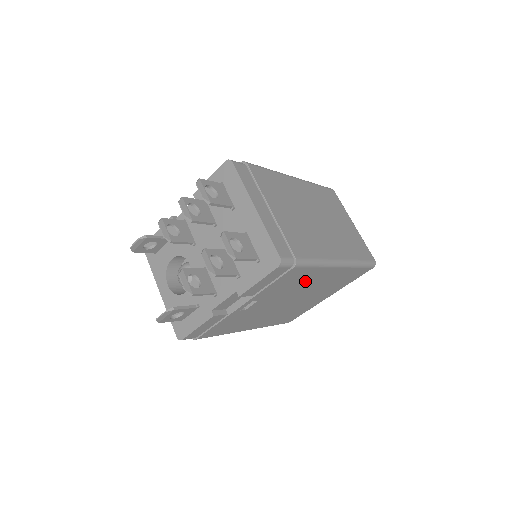
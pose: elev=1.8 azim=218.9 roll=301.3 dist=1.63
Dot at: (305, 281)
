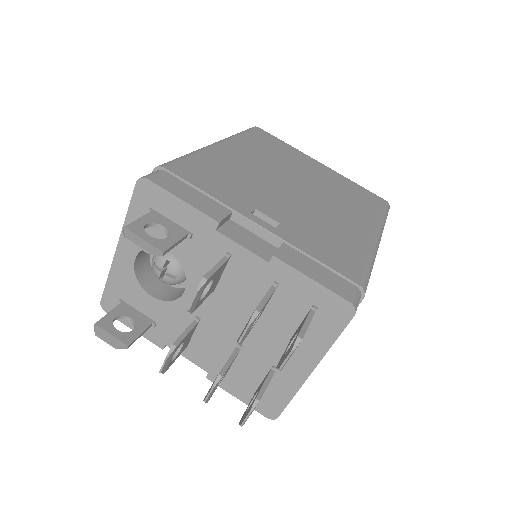
Dot at: occluded
